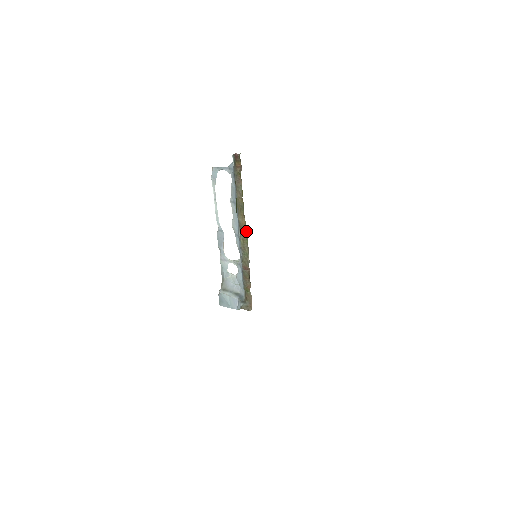
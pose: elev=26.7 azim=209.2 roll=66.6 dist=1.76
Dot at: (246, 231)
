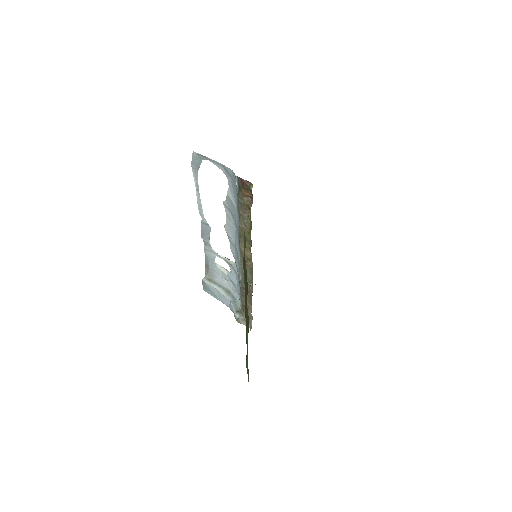
Dot at: occluded
